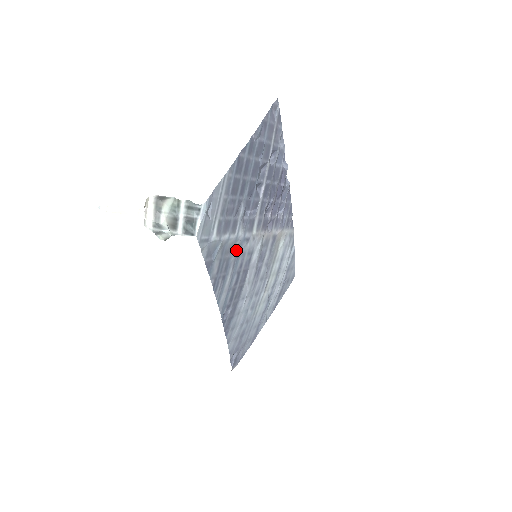
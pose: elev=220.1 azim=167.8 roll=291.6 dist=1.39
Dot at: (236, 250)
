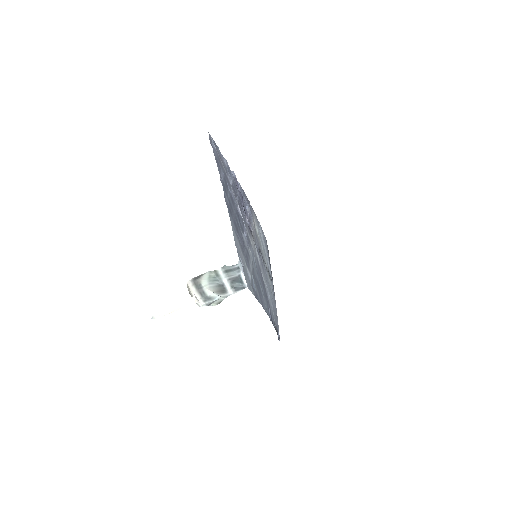
Dot at: (254, 267)
